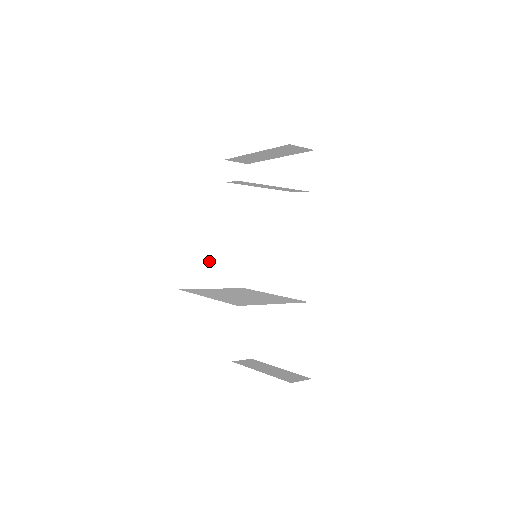
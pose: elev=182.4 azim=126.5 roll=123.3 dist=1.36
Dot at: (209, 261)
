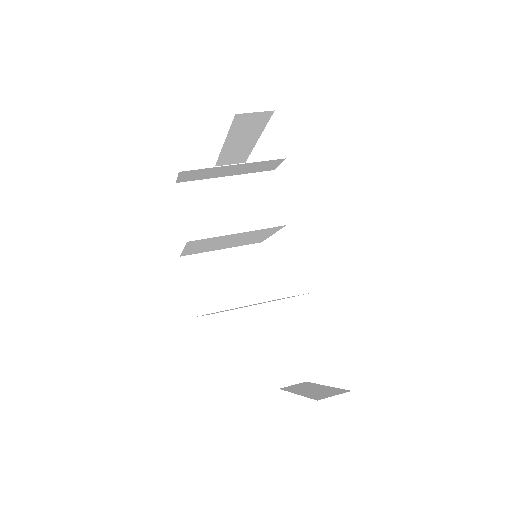
Dot at: (224, 279)
